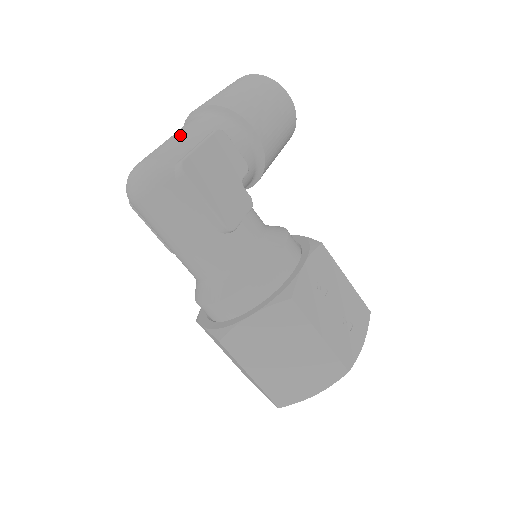
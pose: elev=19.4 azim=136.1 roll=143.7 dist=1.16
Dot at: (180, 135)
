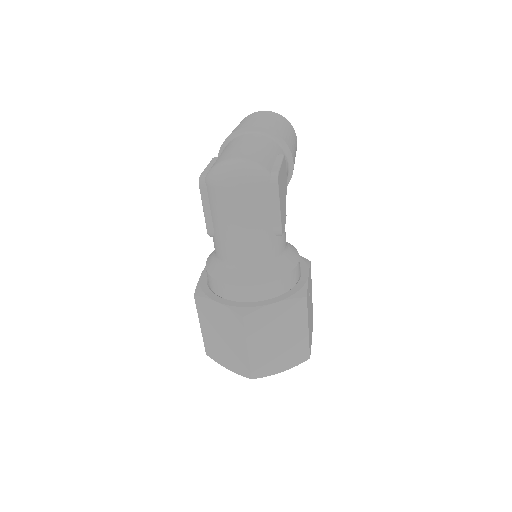
Dot at: (259, 147)
